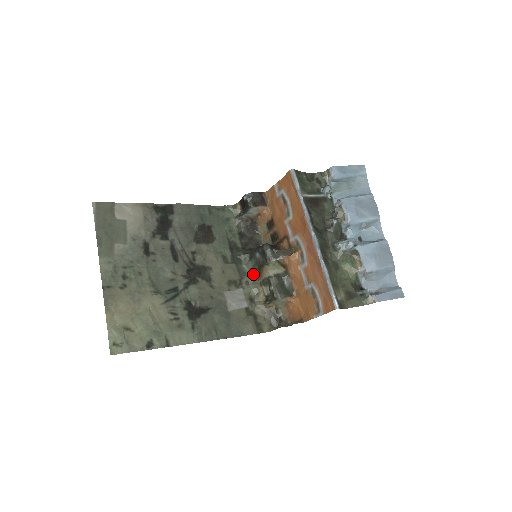
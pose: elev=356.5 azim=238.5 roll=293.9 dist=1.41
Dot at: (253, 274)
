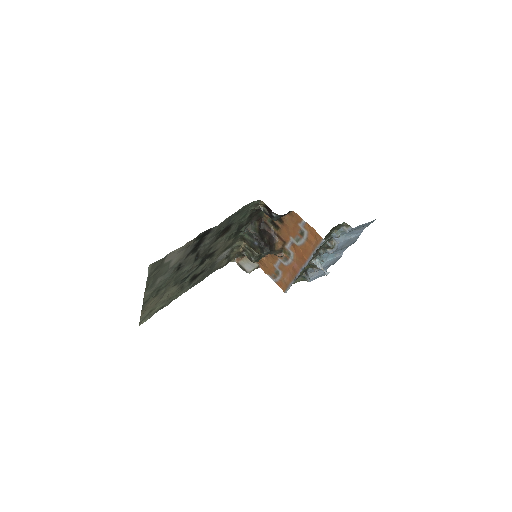
Dot at: (243, 239)
